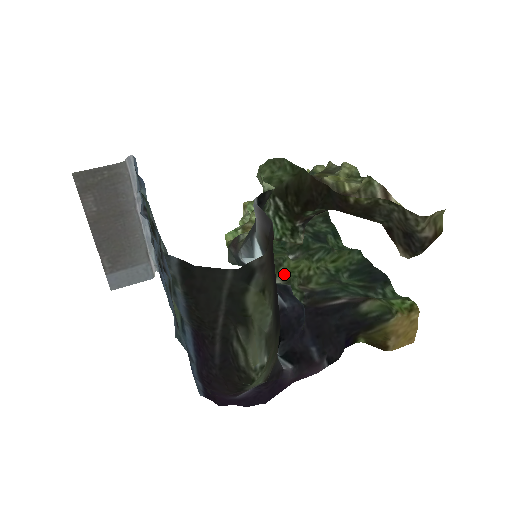
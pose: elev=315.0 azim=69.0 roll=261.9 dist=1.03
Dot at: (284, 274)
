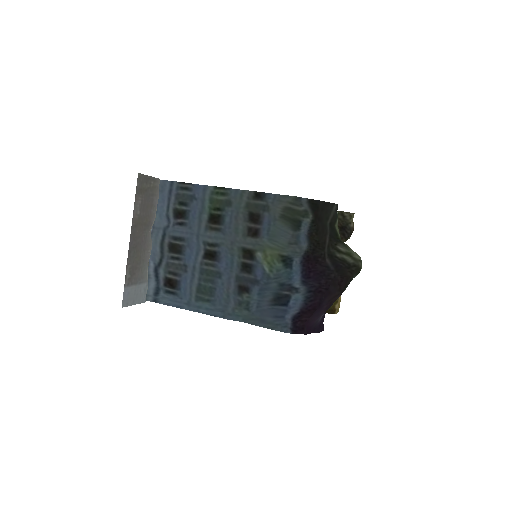
Dot at: occluded
